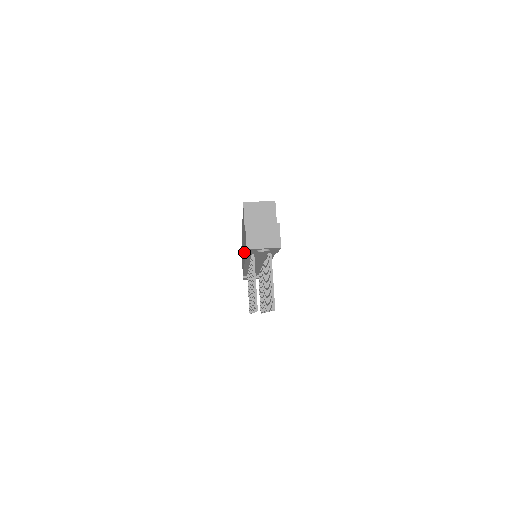
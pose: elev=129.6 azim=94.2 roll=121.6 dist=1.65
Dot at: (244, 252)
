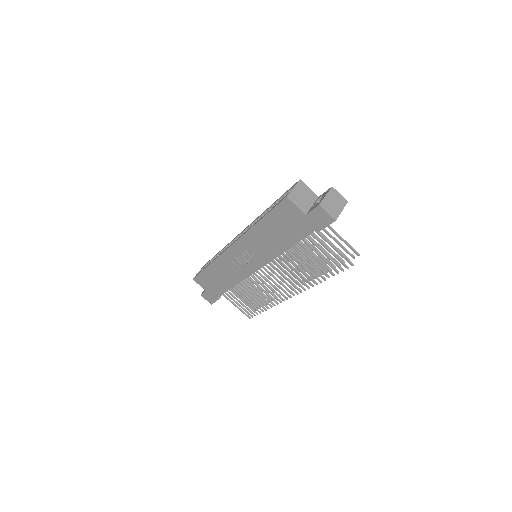
Dot at: (277, 248)
